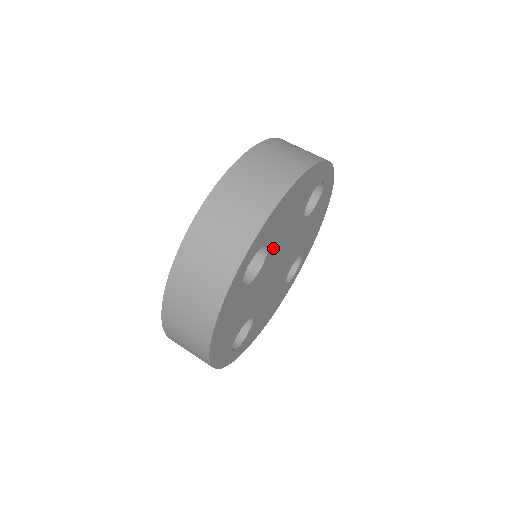
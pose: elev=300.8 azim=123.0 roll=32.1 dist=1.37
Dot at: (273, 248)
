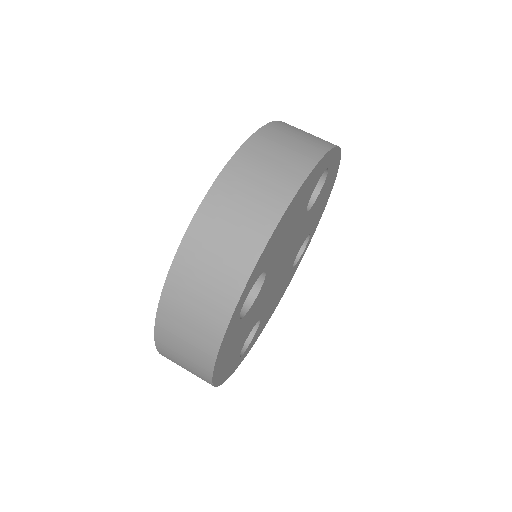
Dot at: (272, 265)
